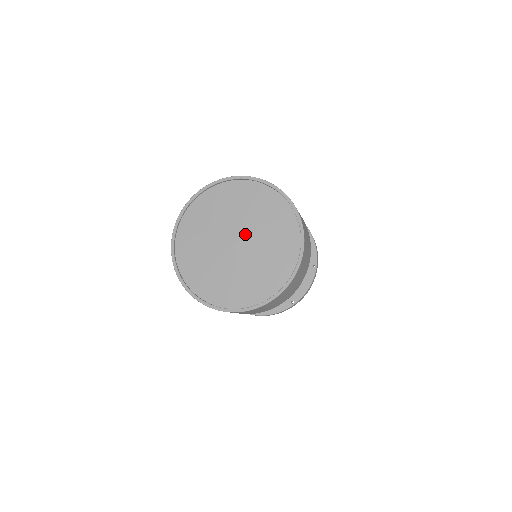
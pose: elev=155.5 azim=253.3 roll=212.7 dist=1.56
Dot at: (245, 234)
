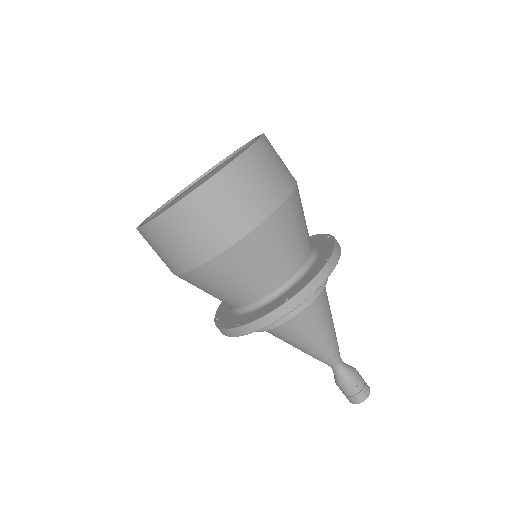
Dot at: (211, 172)
